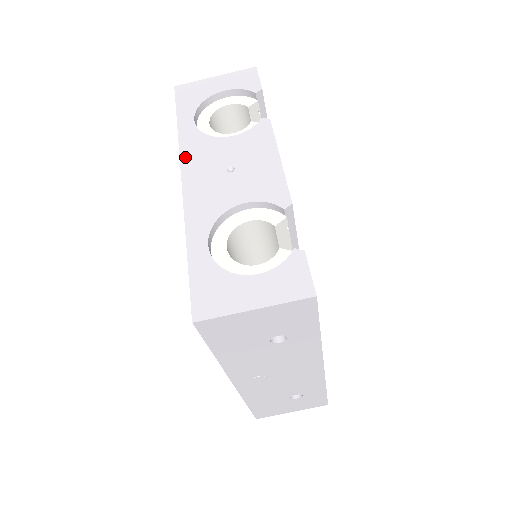
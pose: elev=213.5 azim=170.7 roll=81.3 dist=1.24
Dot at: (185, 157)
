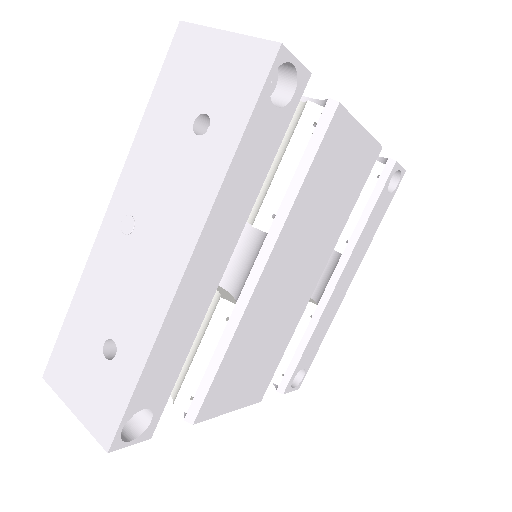
Dot at: occluded
